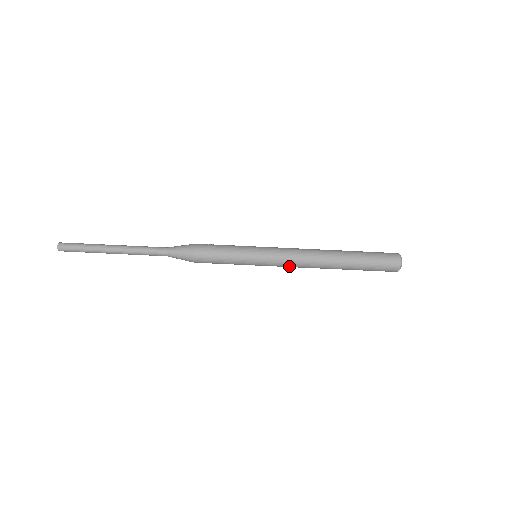
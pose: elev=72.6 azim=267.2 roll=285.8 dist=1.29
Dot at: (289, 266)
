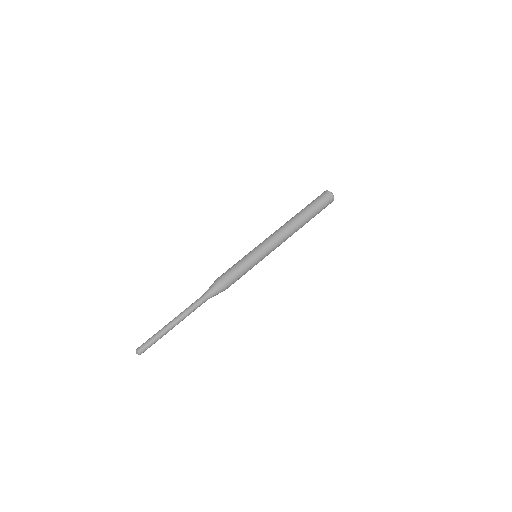
Dot at: (276, 240)
